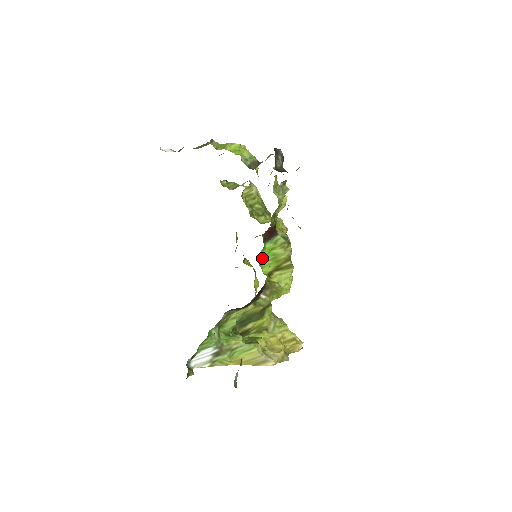
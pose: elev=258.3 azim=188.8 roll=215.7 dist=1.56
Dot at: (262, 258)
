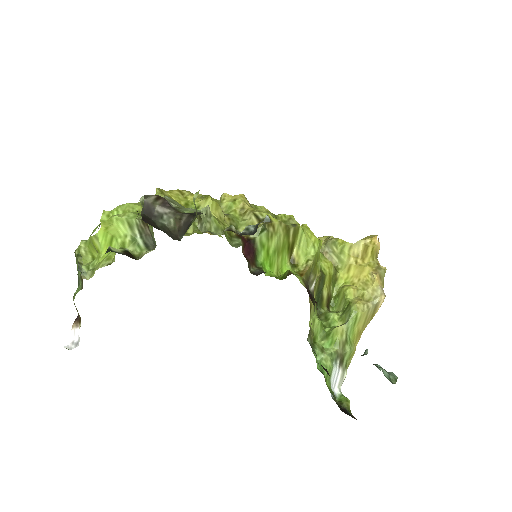
Dot at: (272, 272)
